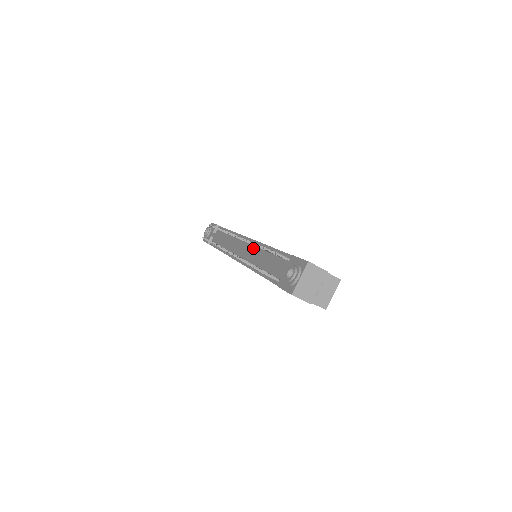
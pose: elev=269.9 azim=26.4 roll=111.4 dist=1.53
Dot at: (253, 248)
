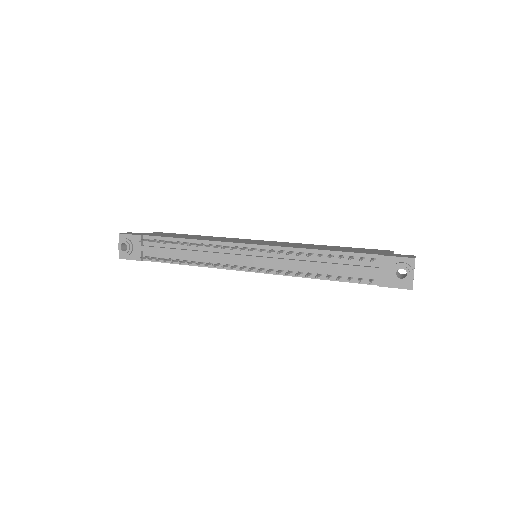
Dot at: (278, 255)
